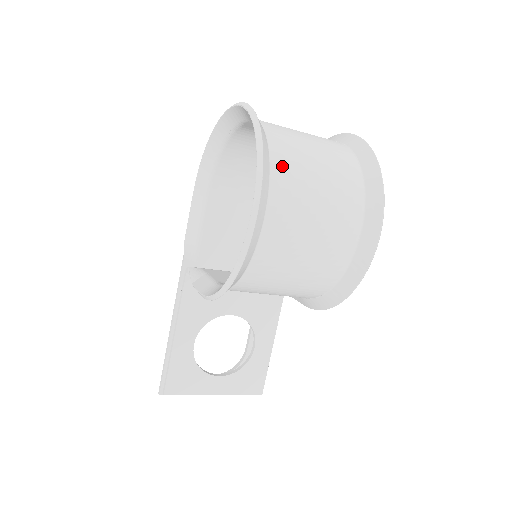
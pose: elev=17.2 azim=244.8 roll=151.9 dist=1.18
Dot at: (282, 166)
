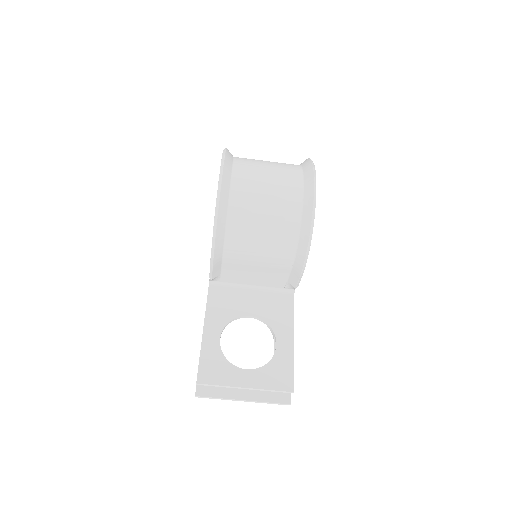
Dot at: (242, 160)
